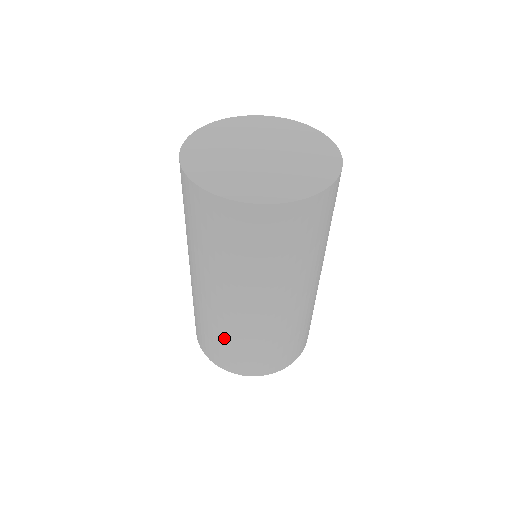
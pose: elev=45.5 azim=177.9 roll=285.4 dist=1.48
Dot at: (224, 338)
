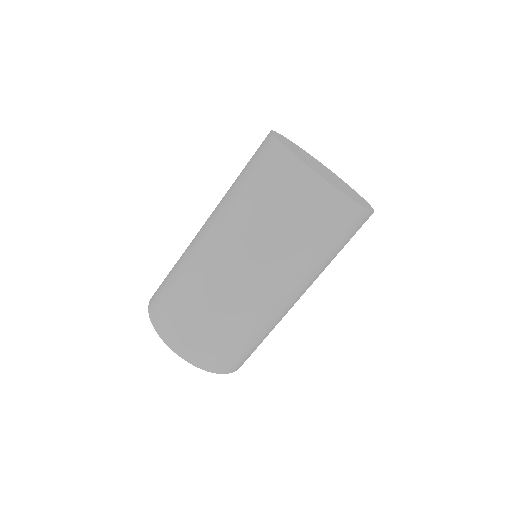
Dot at: (196, 303)
